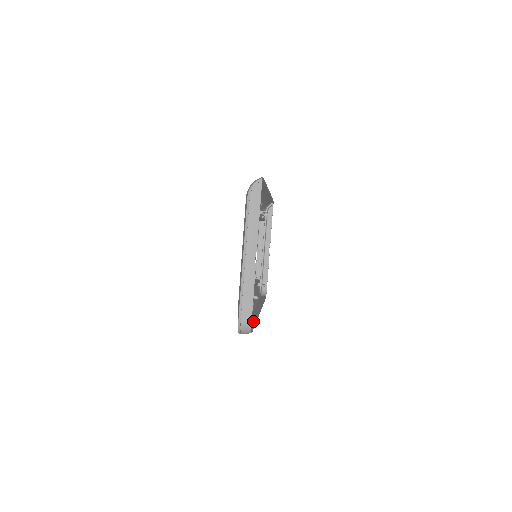
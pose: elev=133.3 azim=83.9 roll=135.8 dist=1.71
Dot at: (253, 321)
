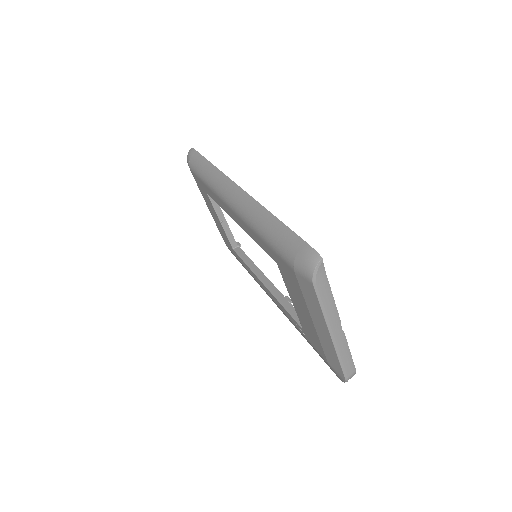
Dot at: occluded
